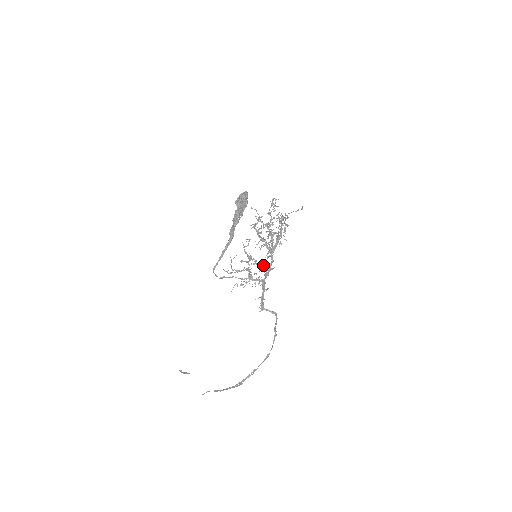
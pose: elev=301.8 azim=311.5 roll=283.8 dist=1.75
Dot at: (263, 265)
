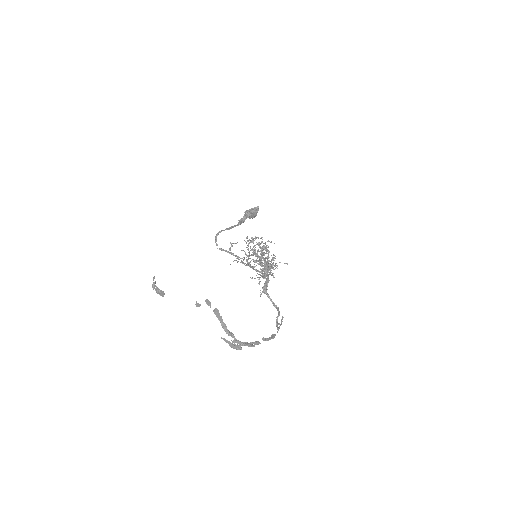
Dot at: (256, 275)
